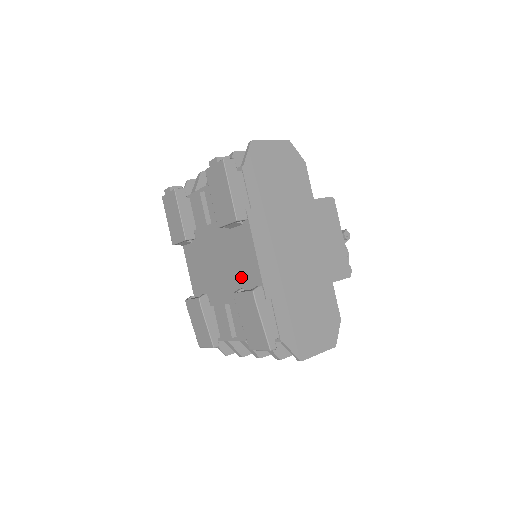
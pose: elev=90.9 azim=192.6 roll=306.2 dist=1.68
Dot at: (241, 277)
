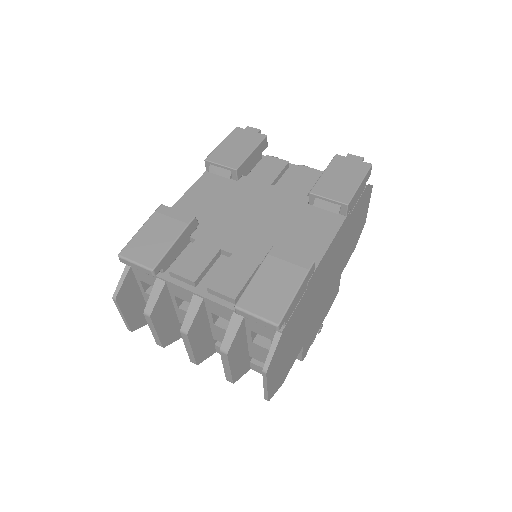
Dot at: (283, 245)
